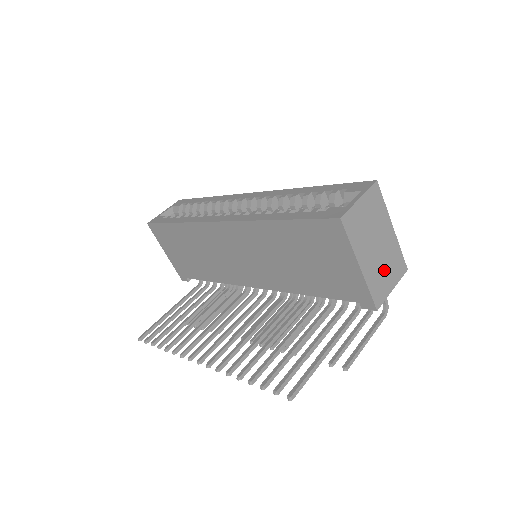
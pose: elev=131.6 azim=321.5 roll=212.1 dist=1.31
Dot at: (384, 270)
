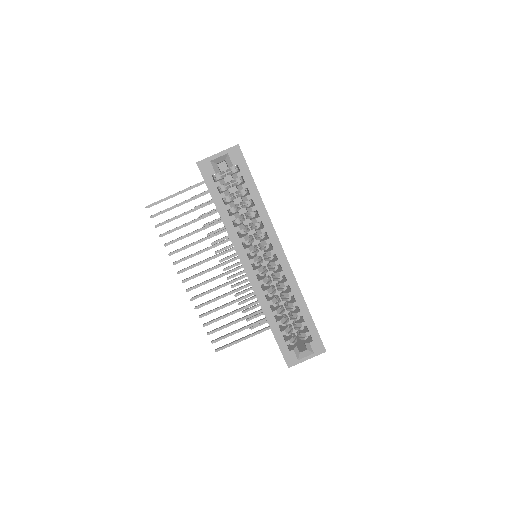
Dot at: occluded
